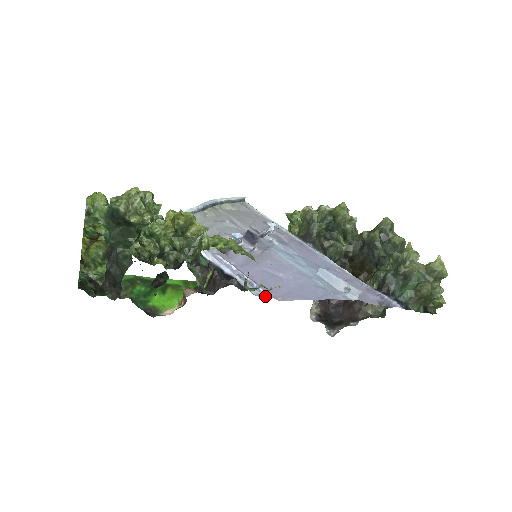
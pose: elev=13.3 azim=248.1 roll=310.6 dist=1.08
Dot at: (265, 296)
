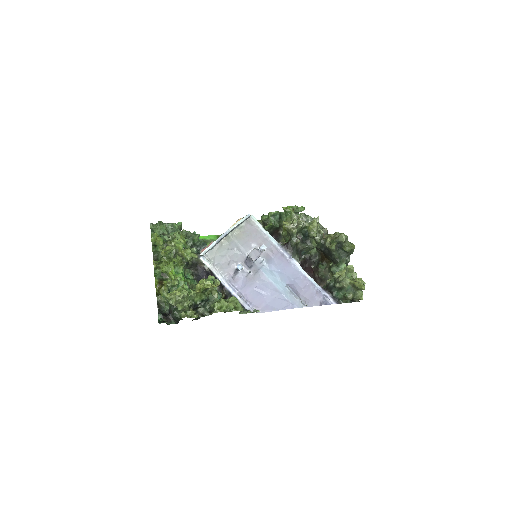
Dot at: (252, 310)
